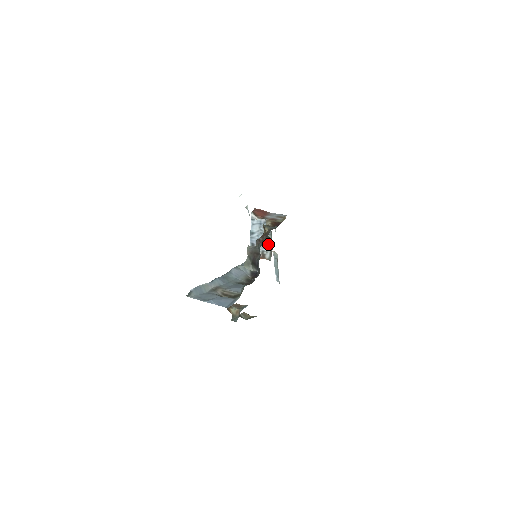
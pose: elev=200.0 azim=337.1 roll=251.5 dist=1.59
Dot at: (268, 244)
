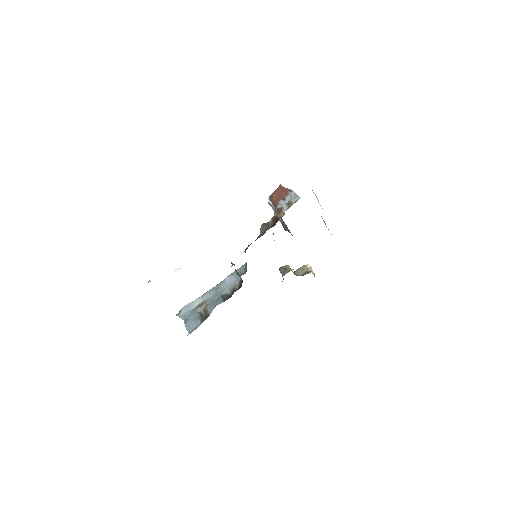
Dot at: occluded
